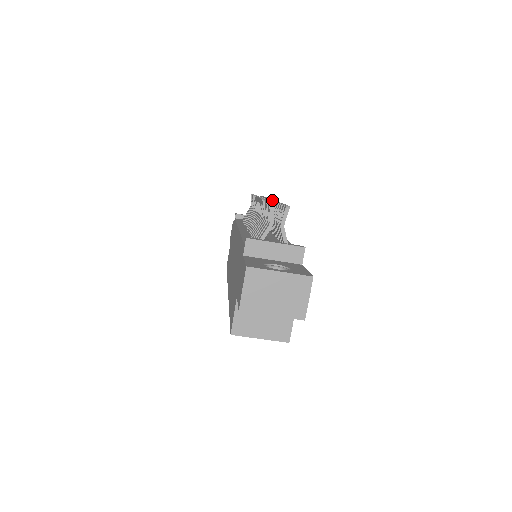
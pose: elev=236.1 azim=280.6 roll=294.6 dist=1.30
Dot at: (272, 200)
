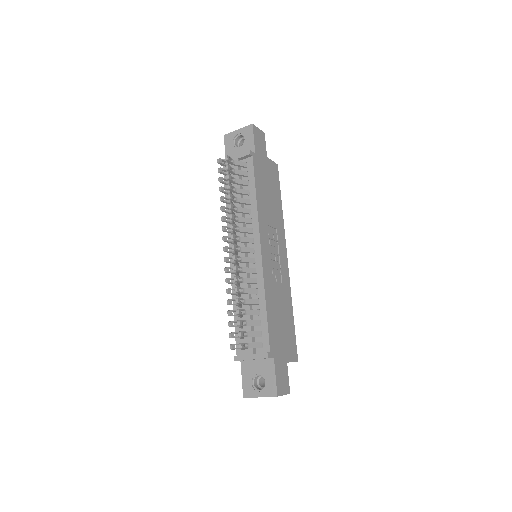
Dot at: (233, 259)
